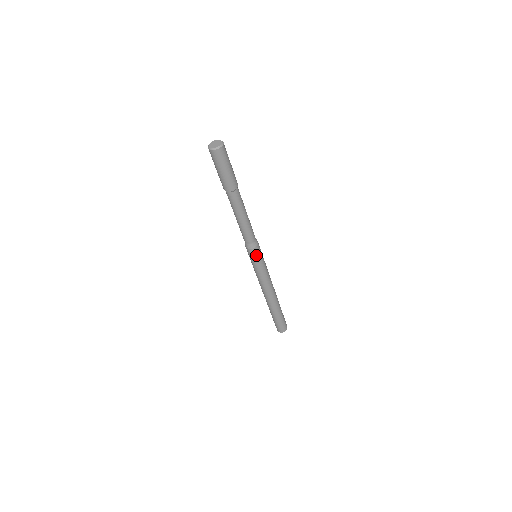
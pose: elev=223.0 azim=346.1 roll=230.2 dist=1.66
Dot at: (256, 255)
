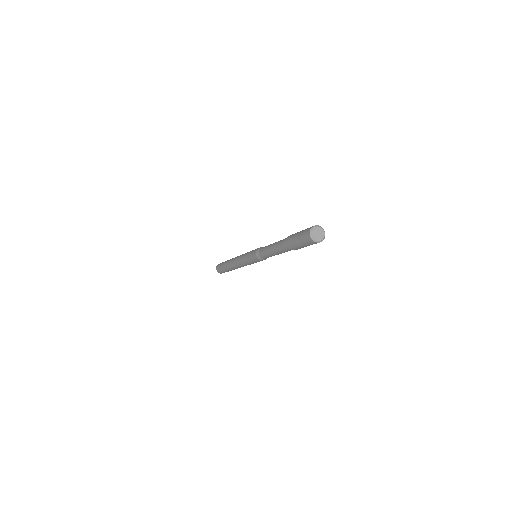
Dot at: (256, 260)
